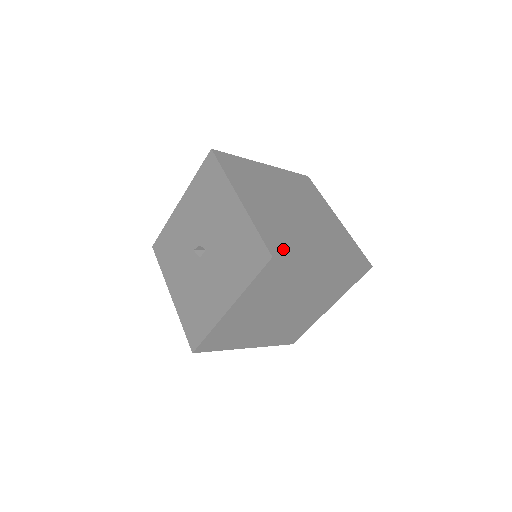
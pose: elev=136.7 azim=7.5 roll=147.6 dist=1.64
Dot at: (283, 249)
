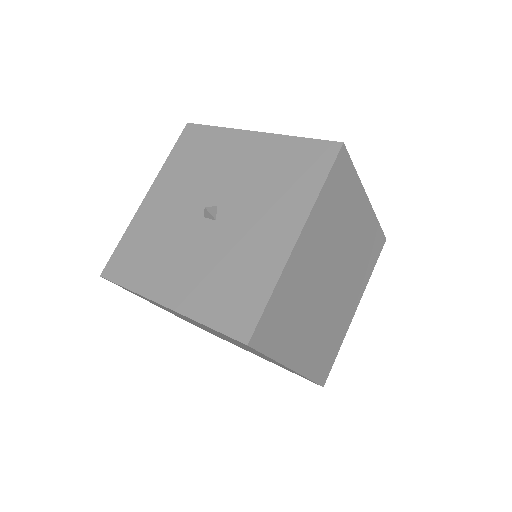
Dot at: (269, 337)
